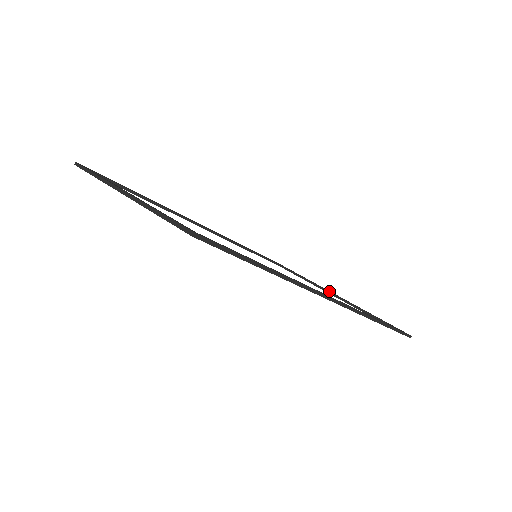
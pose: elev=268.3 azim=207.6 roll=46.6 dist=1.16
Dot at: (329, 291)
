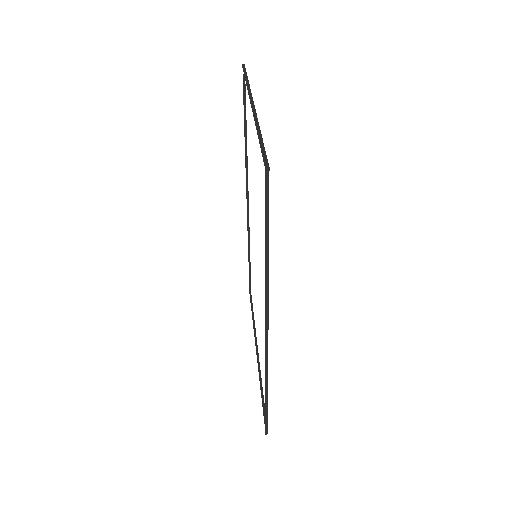
Dot at: occluded
